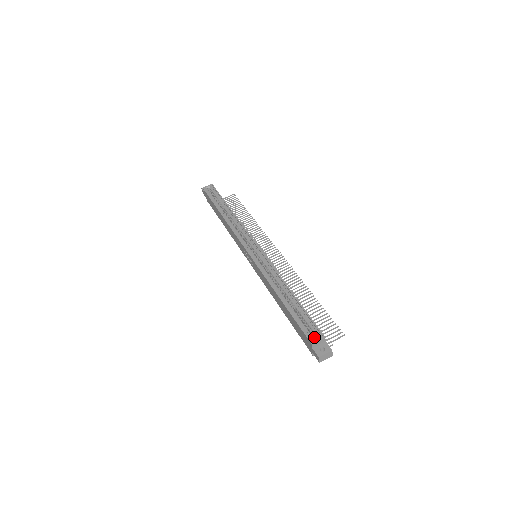
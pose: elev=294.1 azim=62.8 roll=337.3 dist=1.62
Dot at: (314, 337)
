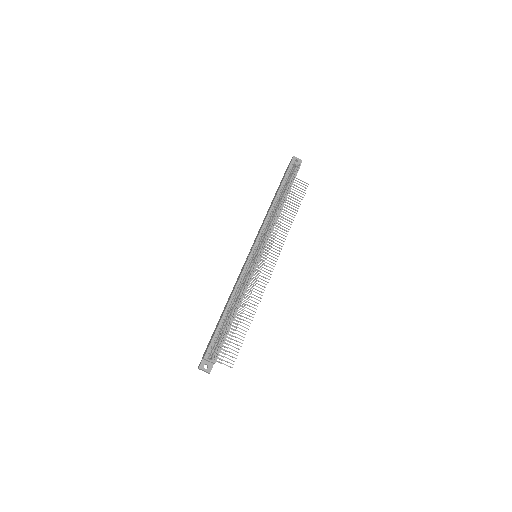
Dot at: occluded
